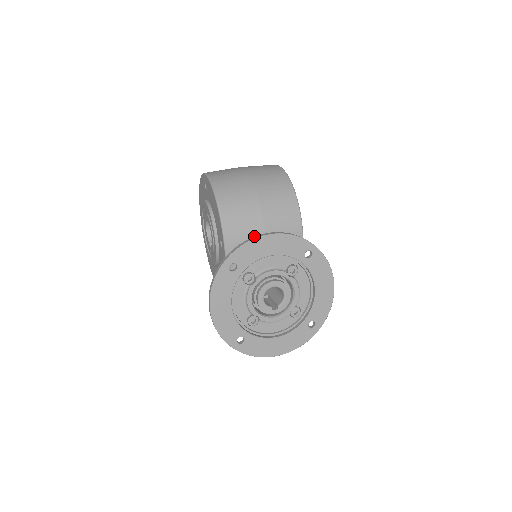
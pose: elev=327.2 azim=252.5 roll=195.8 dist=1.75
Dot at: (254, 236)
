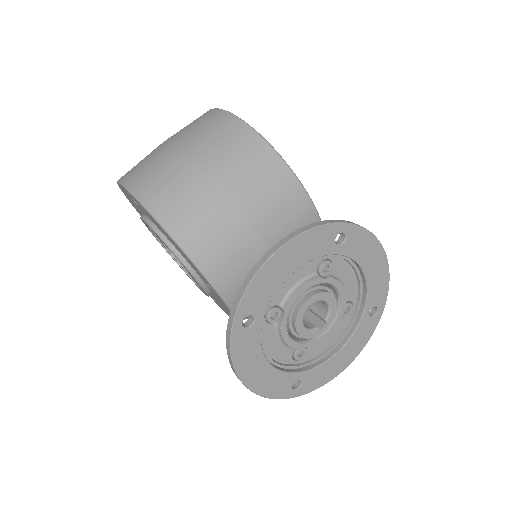
Dot at: (252, 256)
